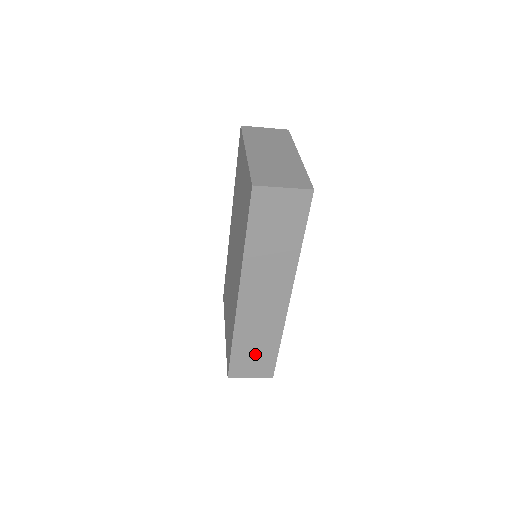
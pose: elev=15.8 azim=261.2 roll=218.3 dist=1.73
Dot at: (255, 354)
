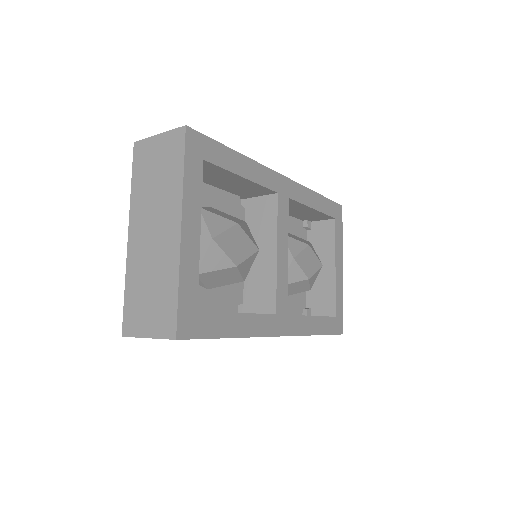
Dot at: occluded
